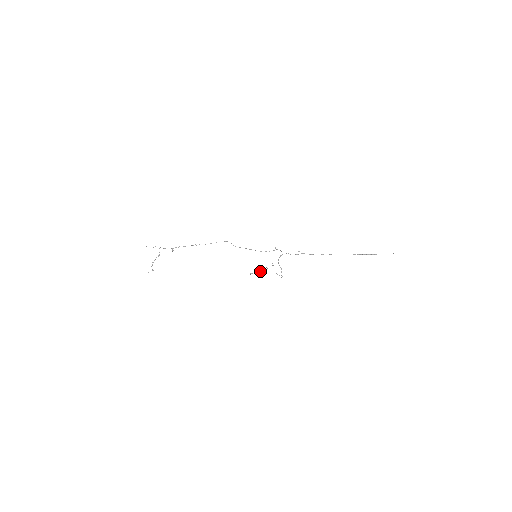
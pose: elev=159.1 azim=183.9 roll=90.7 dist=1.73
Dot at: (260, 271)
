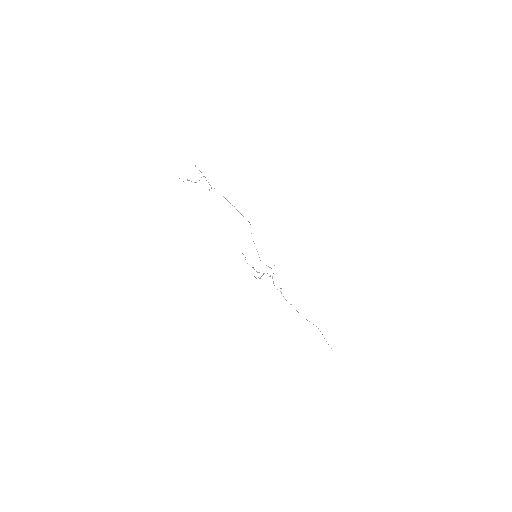
Dot at: occluded
